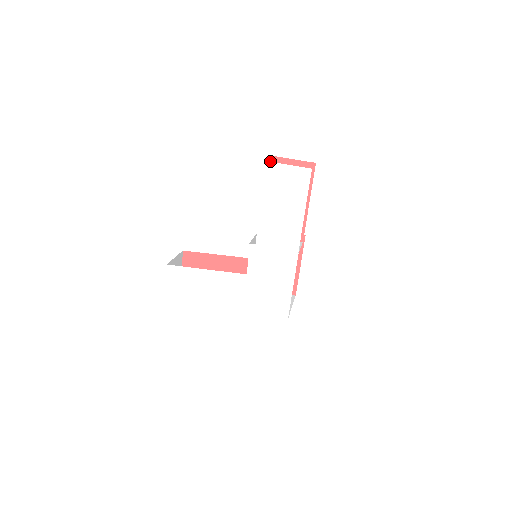
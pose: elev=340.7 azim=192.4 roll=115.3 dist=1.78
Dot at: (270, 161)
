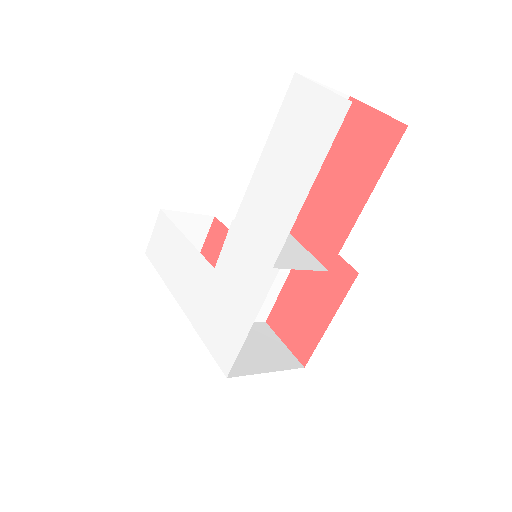
Dot at: occluded
